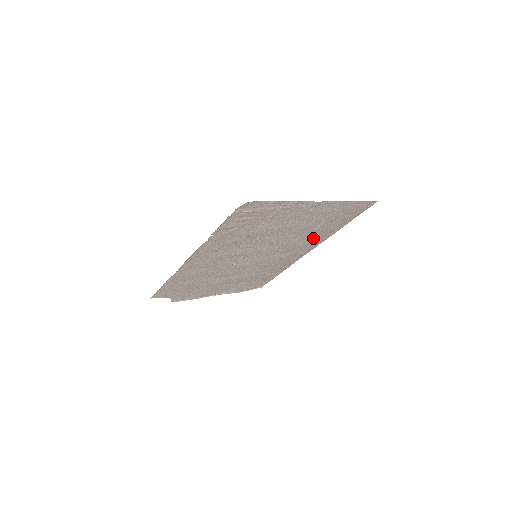
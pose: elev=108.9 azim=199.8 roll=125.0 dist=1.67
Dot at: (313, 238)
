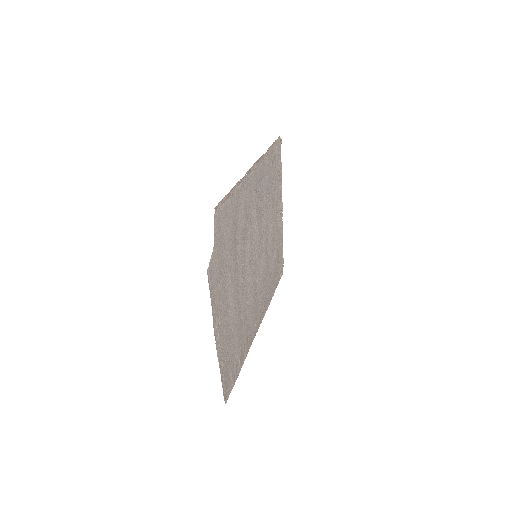
Dot at: (266, 289)
